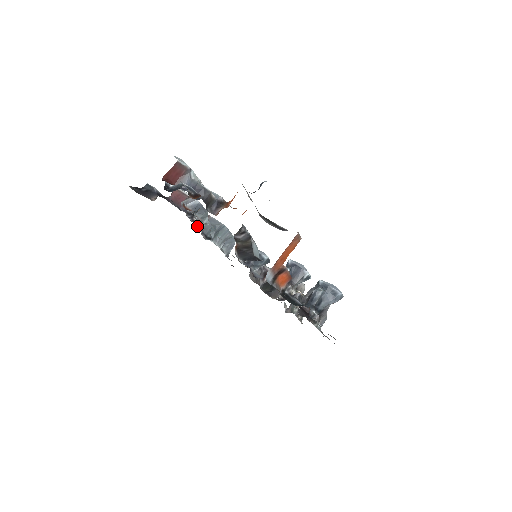
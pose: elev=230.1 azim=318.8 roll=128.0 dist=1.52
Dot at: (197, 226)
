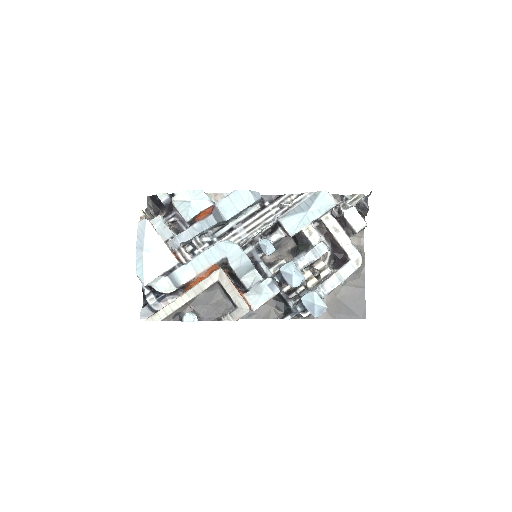
Dot at: (204, 233)
